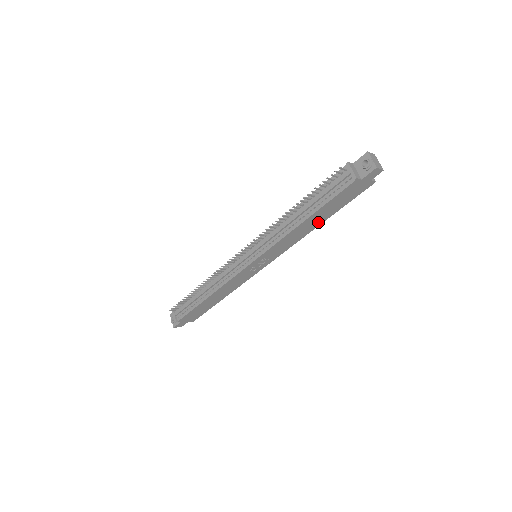
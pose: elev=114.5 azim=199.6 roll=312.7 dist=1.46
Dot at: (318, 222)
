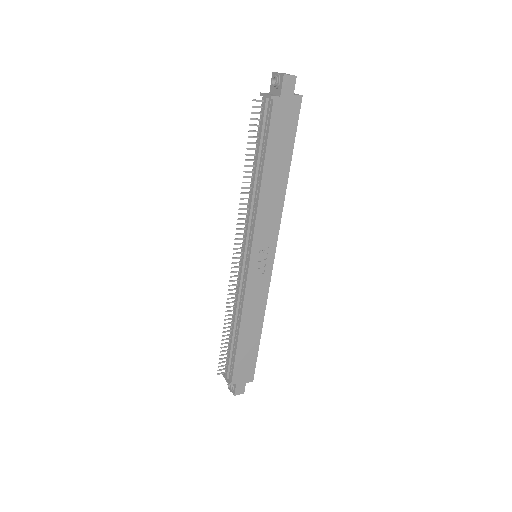
Dot at: (282, 176)
